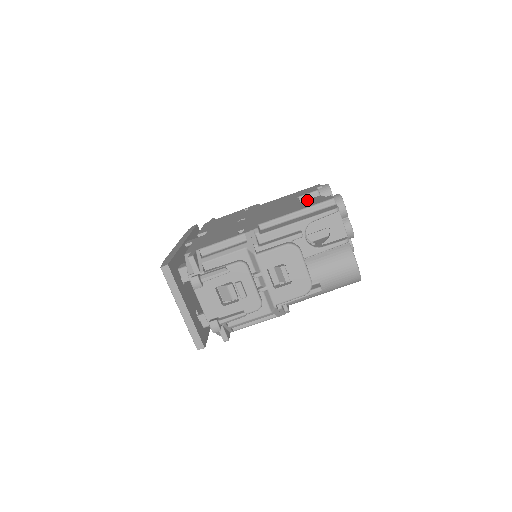
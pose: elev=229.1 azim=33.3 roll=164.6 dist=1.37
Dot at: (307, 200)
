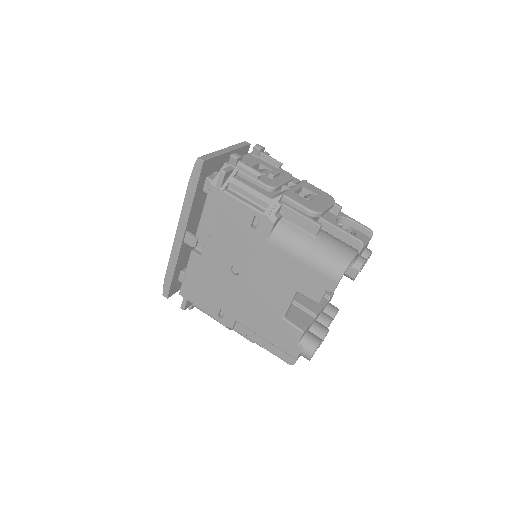
Dot at: occluded
